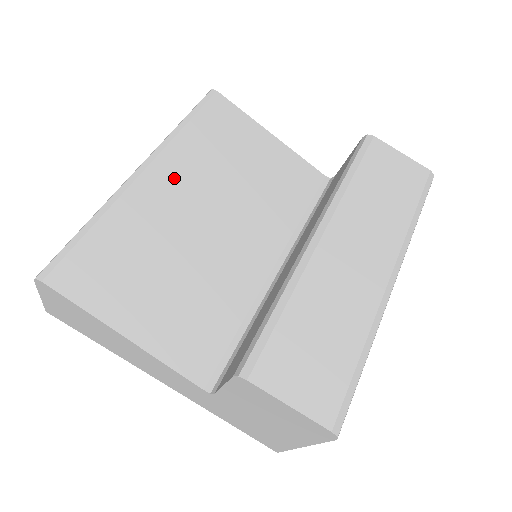
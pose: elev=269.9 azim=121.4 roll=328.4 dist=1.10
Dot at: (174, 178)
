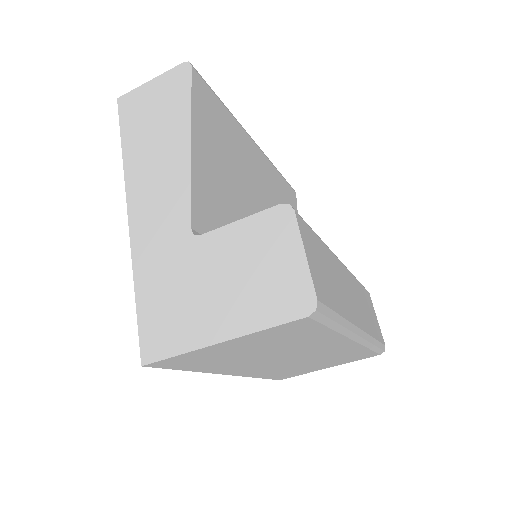
Dot at: (261, 169)
